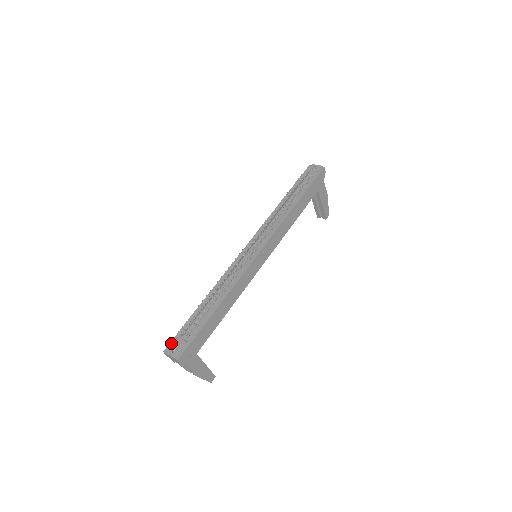
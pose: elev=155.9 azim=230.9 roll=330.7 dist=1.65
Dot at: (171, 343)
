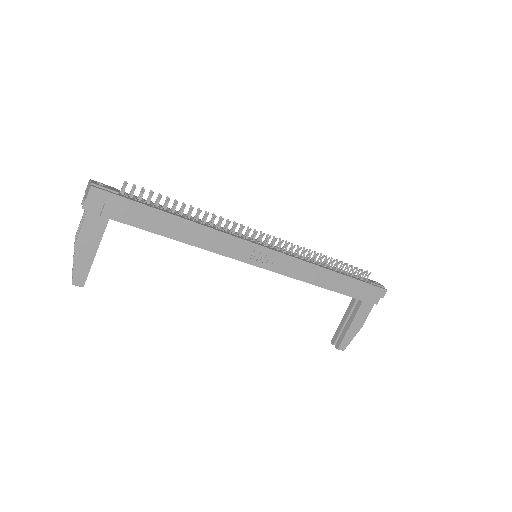
Dot at: occluded
